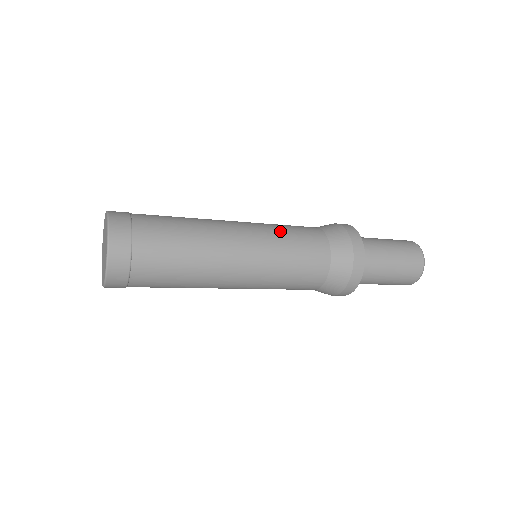
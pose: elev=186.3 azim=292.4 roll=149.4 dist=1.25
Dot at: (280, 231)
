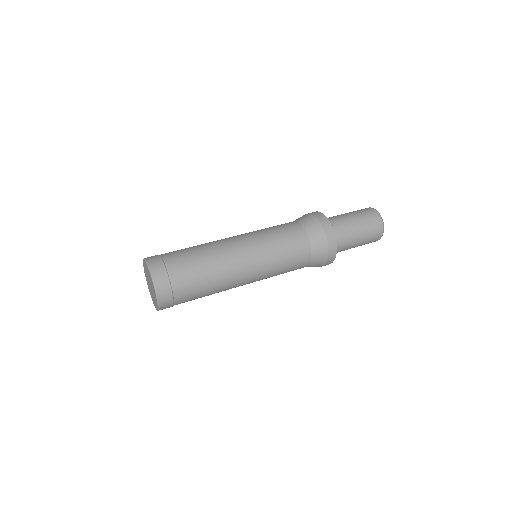
Dot at: (273, 245)
